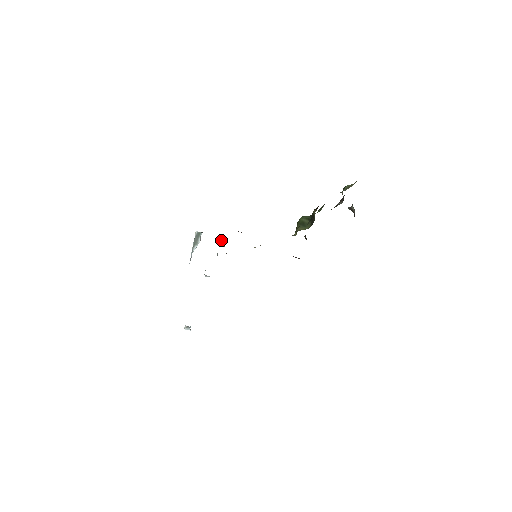
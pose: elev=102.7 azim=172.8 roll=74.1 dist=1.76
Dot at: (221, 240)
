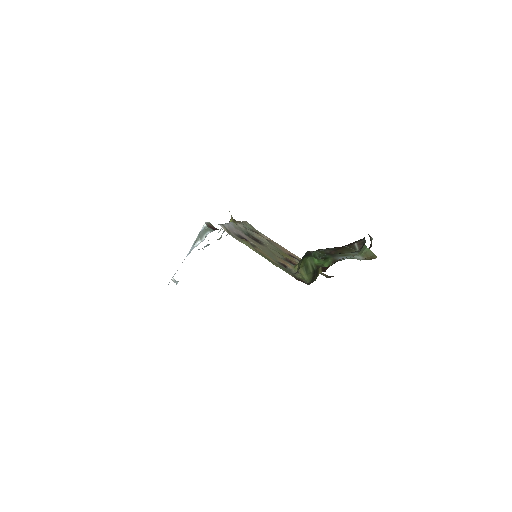
Dot at: (231, 220)
